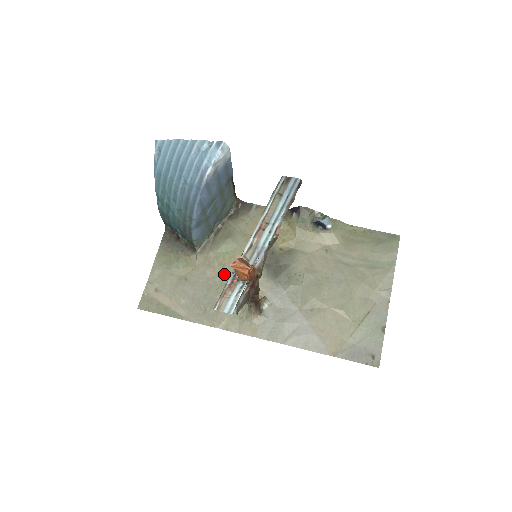
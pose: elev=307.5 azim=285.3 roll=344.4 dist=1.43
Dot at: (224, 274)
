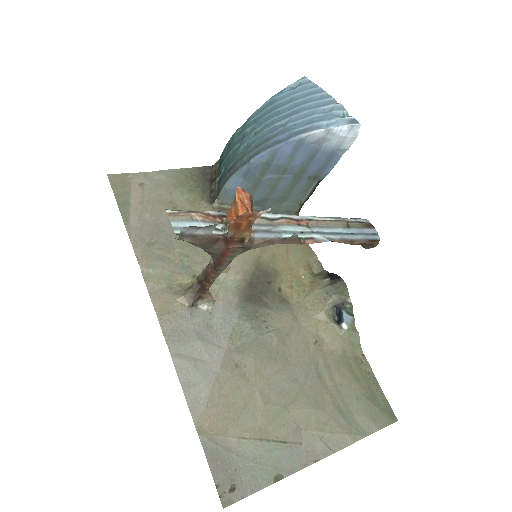
Dot at: occluded
